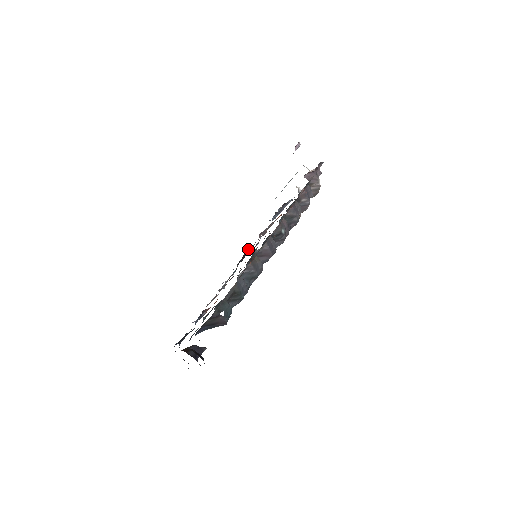
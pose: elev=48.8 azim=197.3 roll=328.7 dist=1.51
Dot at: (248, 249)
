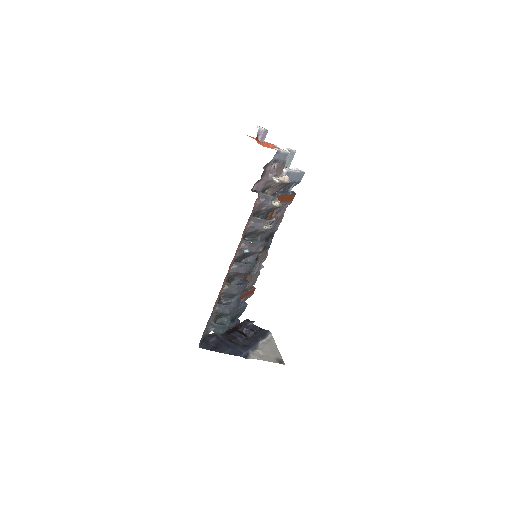
Dot at: occluded
